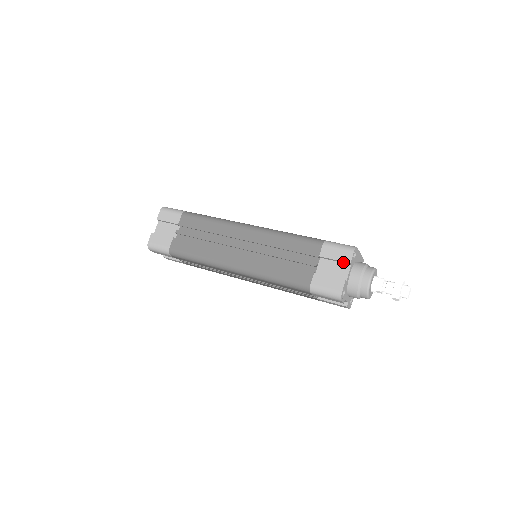
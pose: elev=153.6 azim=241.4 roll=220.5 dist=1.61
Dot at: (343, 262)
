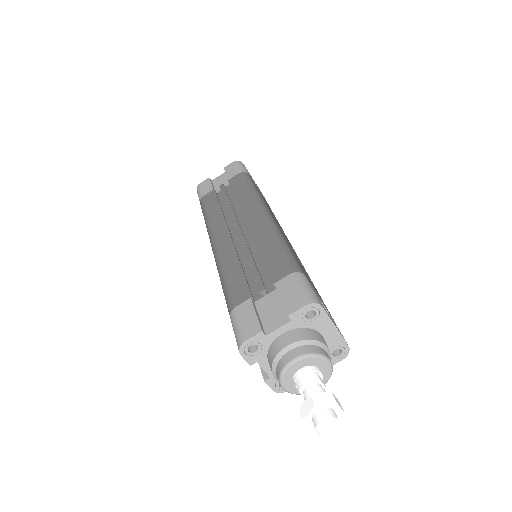
Dot at: (286, 309)
